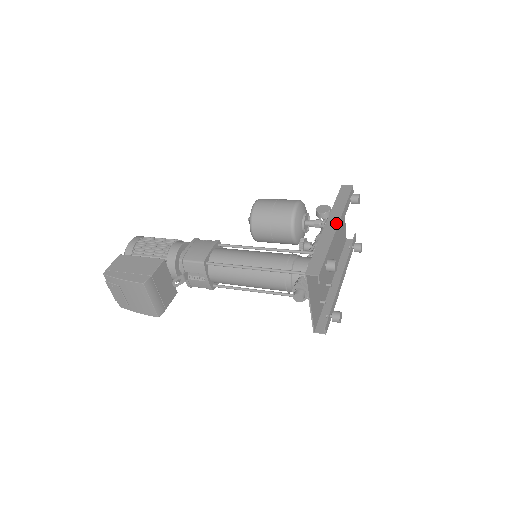
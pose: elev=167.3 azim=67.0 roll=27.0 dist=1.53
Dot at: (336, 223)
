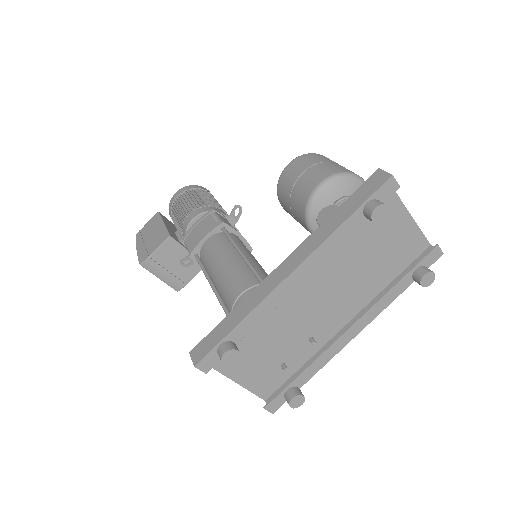
Dot at: (291, 268)
